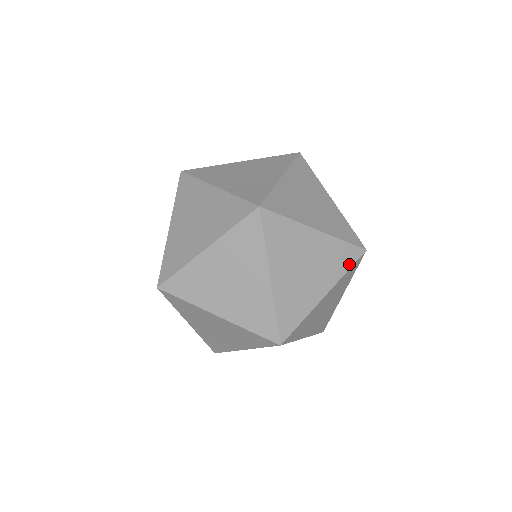
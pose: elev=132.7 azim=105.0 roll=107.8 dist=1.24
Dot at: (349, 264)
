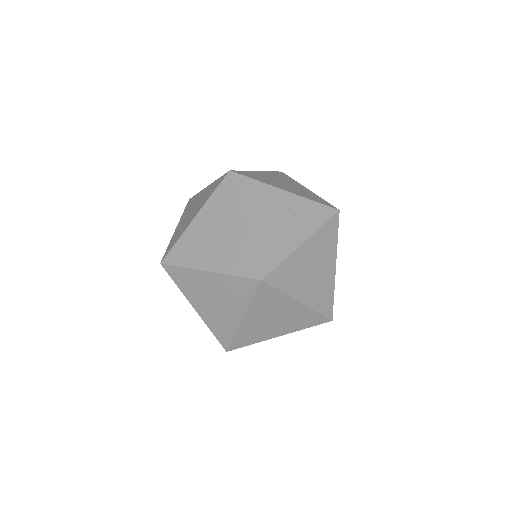
Dot at: (323, 220)
